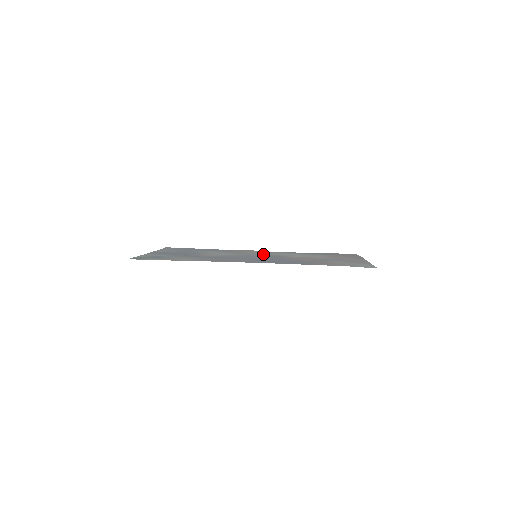
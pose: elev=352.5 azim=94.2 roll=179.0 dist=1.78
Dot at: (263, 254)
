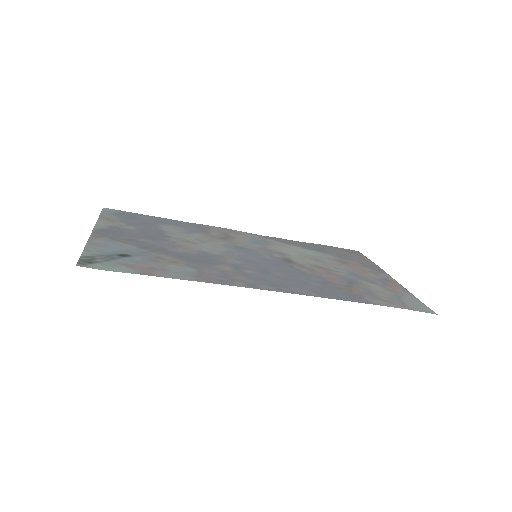
Dot at: (259, 249)
